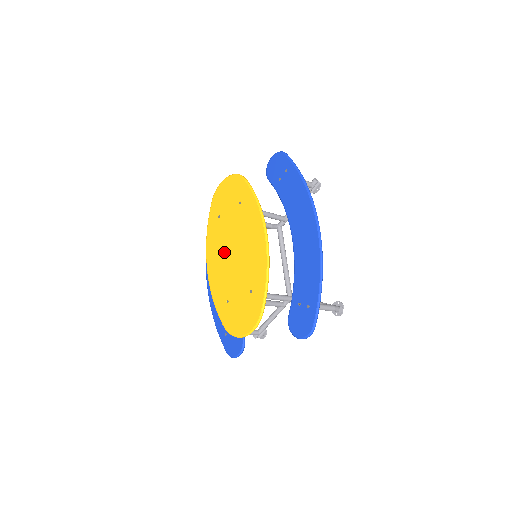
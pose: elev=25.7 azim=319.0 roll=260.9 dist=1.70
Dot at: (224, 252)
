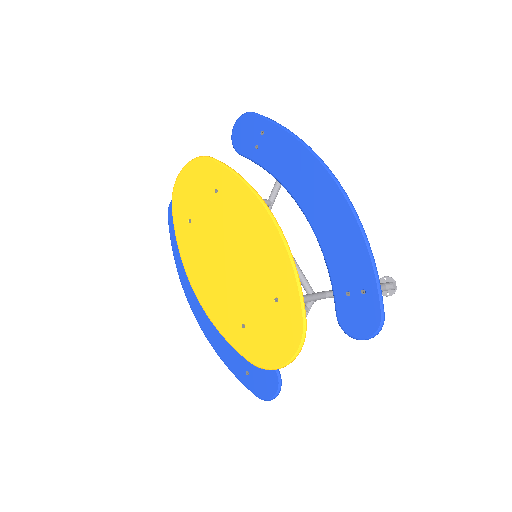
Dot at: (214, 263)
